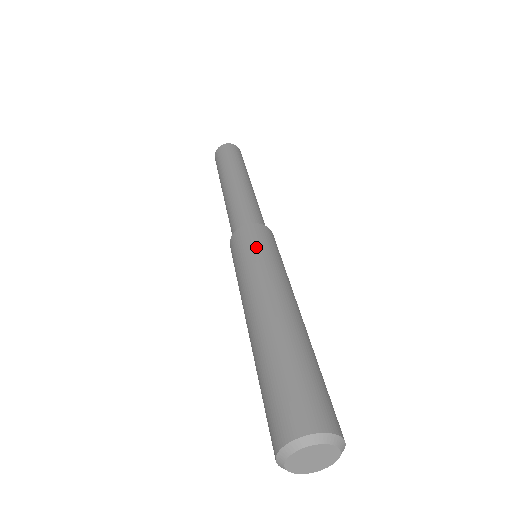
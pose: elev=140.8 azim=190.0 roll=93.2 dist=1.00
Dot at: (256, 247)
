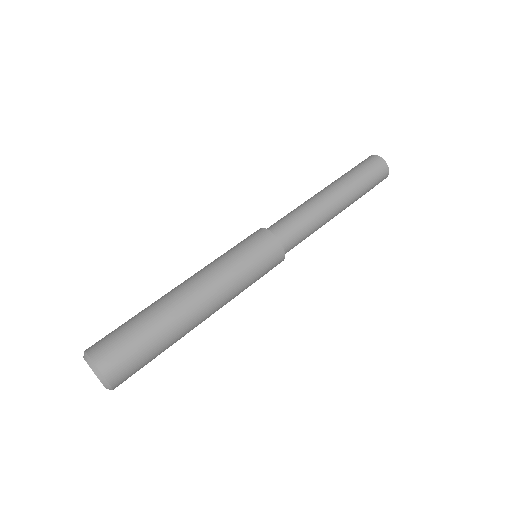
Dot at: (243, 249)
